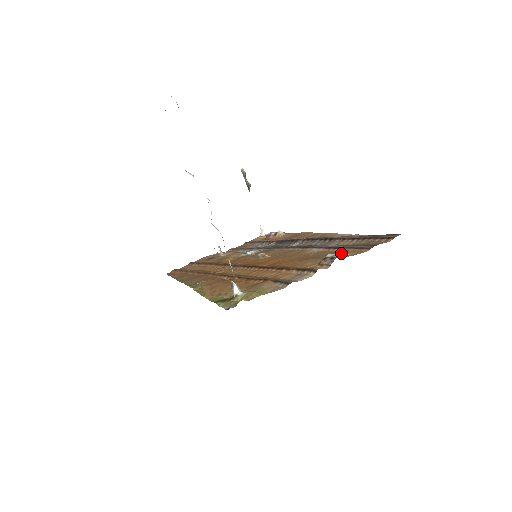
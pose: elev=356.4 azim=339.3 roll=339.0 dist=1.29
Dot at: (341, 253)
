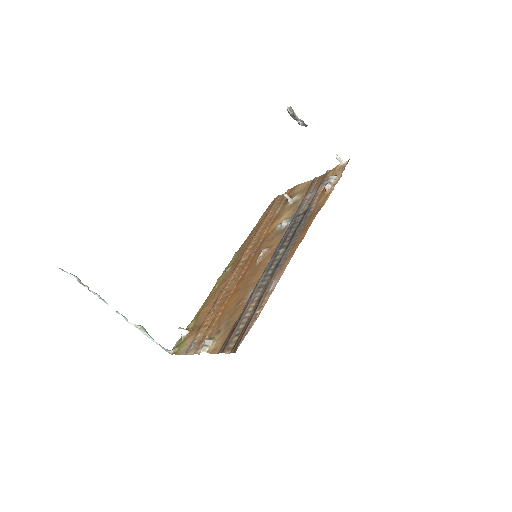
Dot at: (224, 334)
